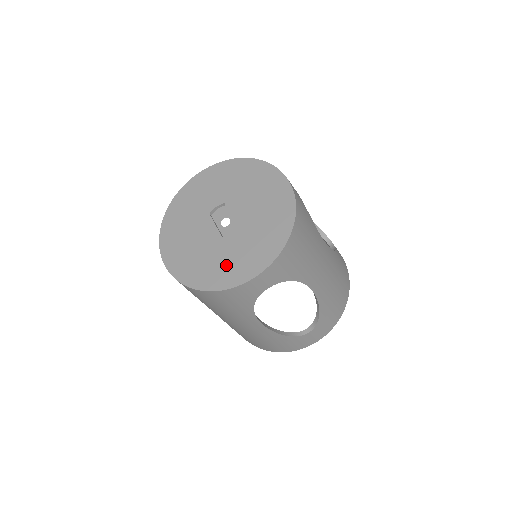
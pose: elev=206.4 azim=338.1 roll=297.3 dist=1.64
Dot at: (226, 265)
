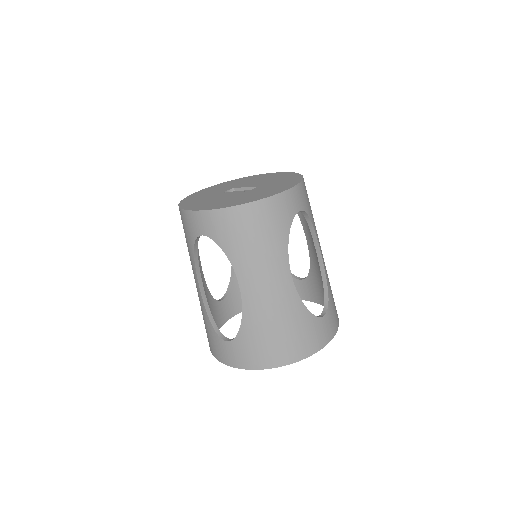
Dot at: (262, 193)
